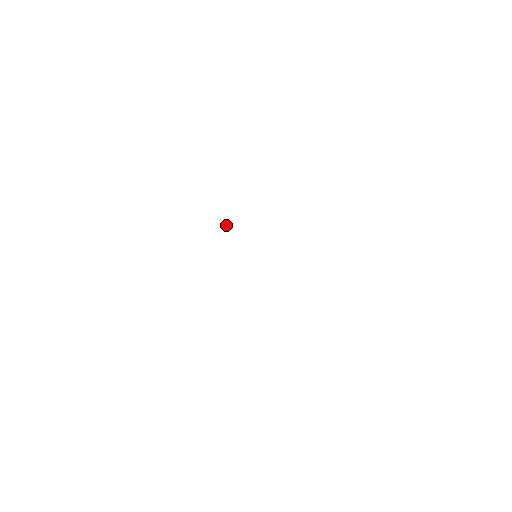
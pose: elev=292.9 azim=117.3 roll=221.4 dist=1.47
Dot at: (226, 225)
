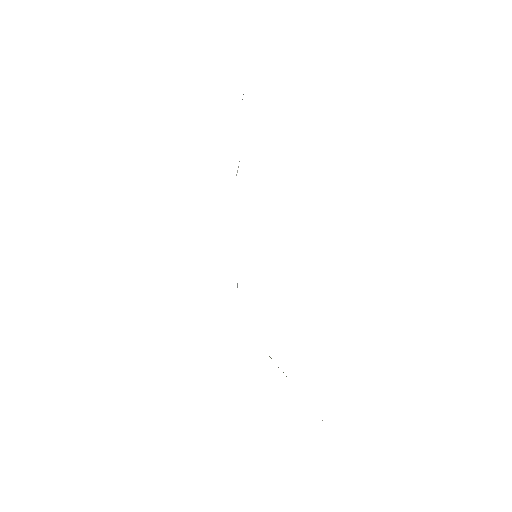
Dot at: occluded
